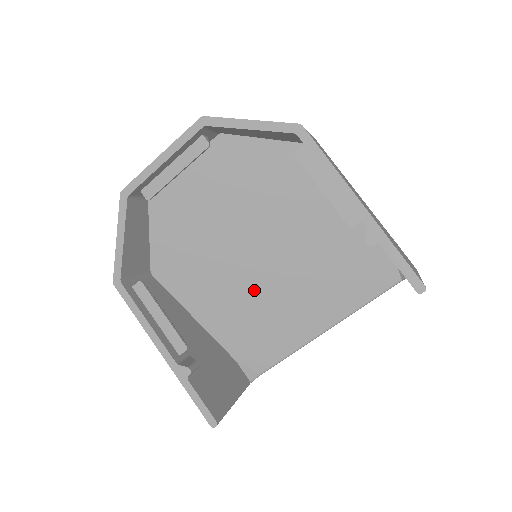
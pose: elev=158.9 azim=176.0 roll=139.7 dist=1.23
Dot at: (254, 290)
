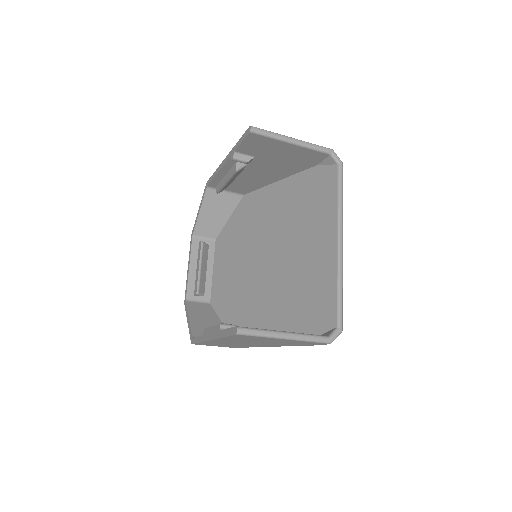
Dot at: (281, 279)
